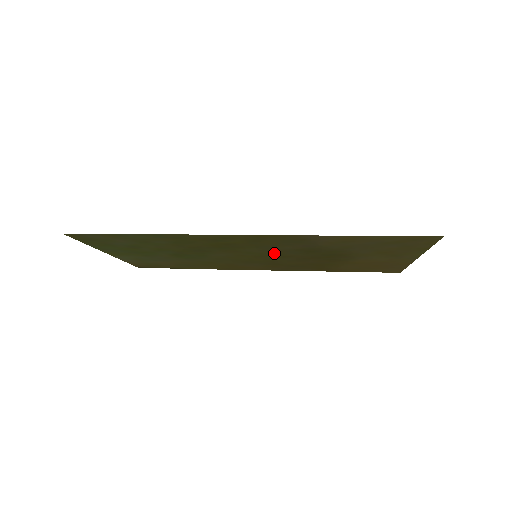
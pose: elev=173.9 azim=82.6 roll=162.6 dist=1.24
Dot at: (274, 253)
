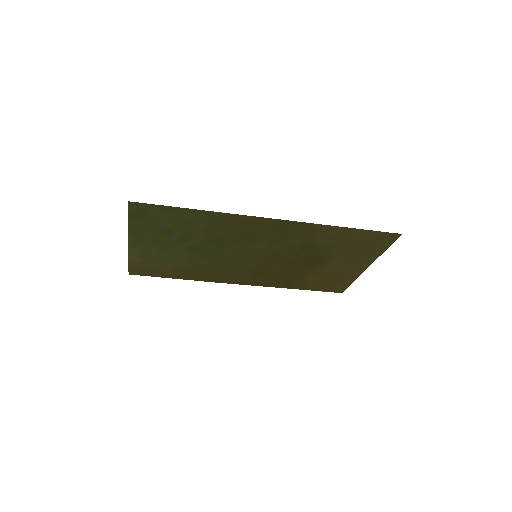
Dot at: (274, 252)
